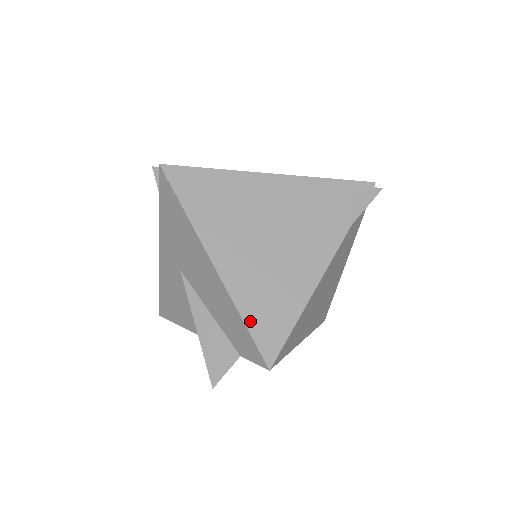
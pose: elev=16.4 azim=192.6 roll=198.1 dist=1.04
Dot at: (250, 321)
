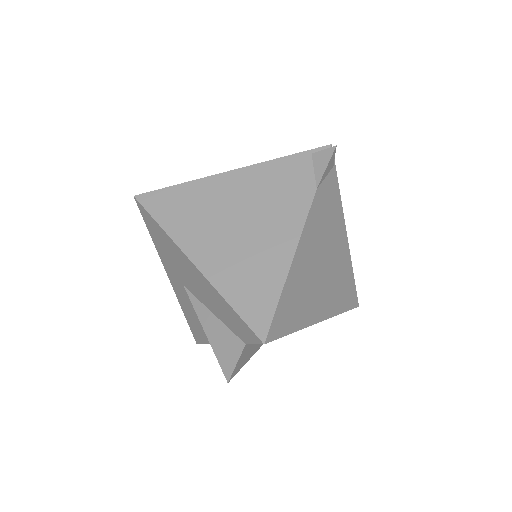
Dot at: (236, 303)
